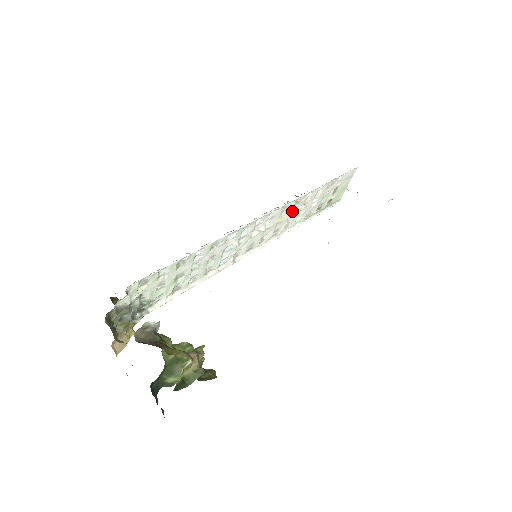
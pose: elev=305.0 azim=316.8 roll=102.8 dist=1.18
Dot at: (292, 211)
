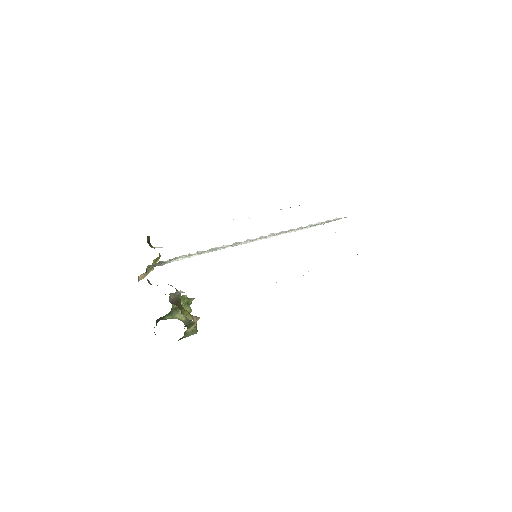
Dot at: occluded
